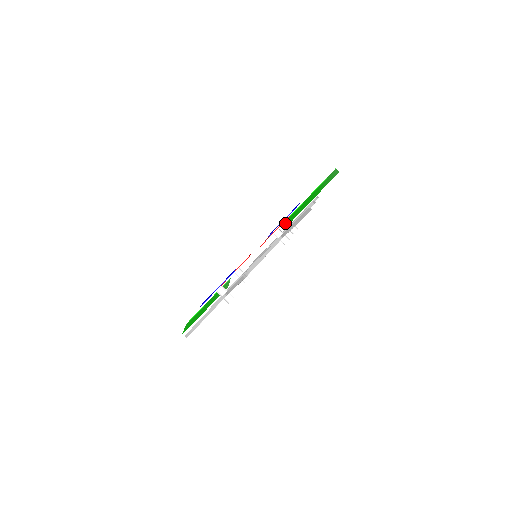
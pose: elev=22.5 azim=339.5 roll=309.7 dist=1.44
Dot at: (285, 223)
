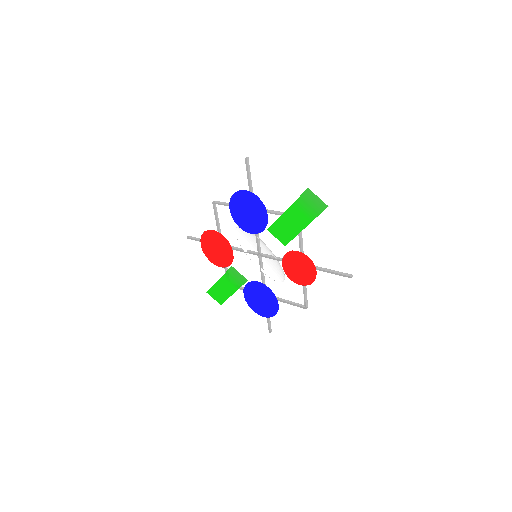
Dot at: (275, 235)
